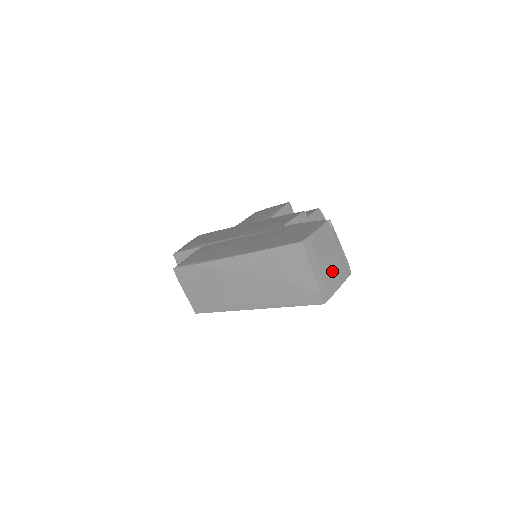
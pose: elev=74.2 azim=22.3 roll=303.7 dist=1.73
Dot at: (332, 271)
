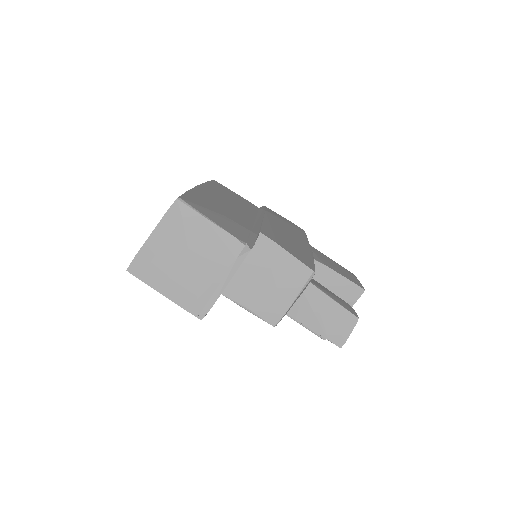
Dot at: (177, 273)
